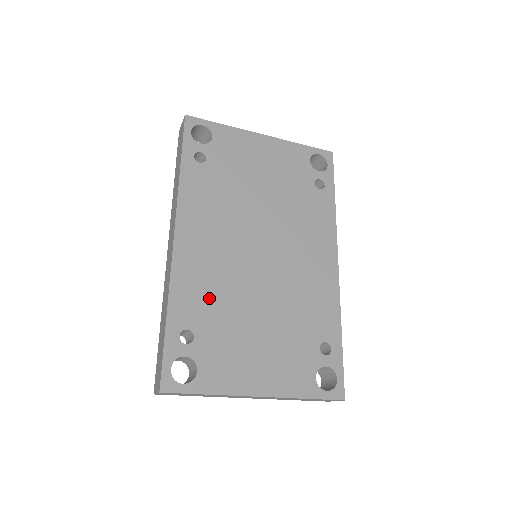
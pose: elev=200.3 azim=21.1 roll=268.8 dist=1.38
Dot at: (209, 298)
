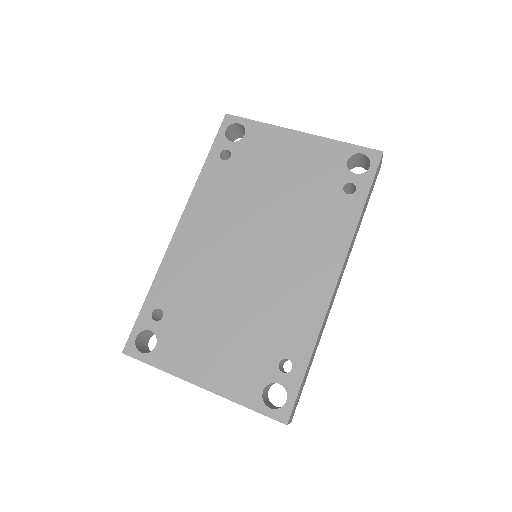
Dot at: (187, 286)
